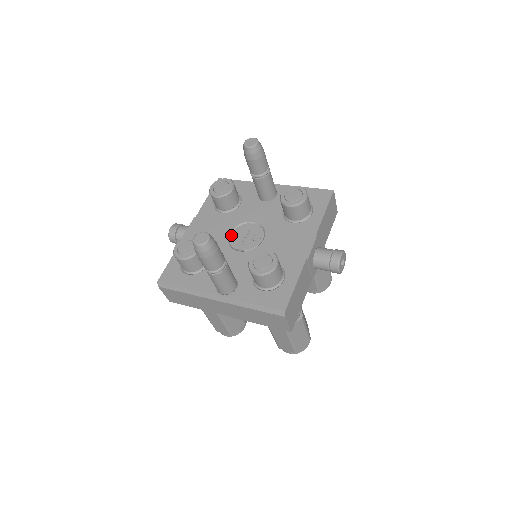
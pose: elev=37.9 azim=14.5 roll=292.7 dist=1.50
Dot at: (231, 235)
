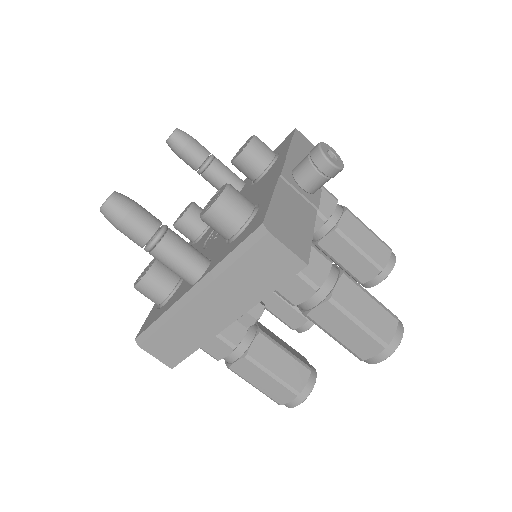
Dot at: (206, 242)
